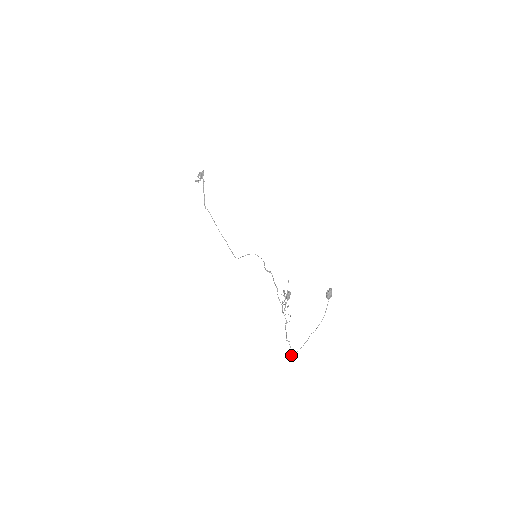
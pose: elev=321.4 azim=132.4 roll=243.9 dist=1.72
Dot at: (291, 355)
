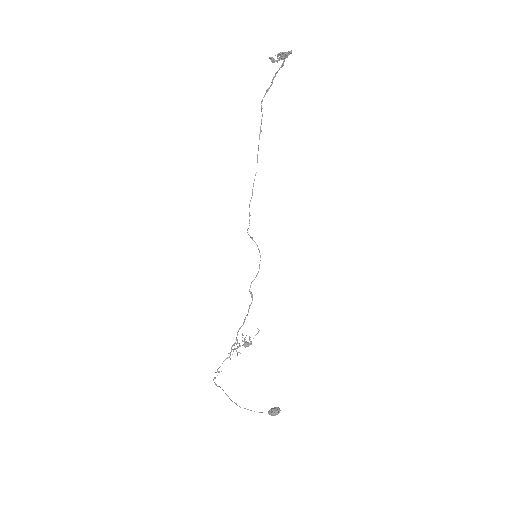
Dot at: (213, 380)
